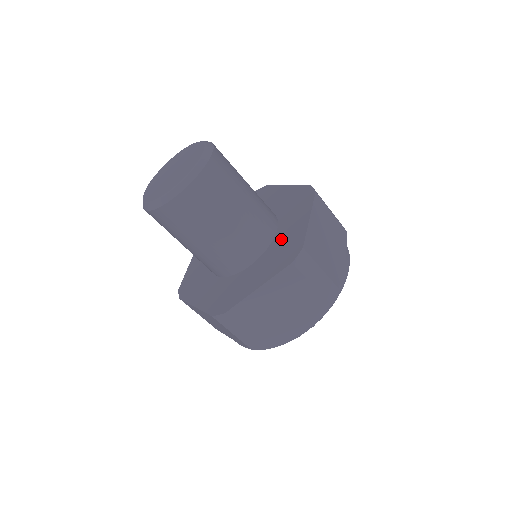
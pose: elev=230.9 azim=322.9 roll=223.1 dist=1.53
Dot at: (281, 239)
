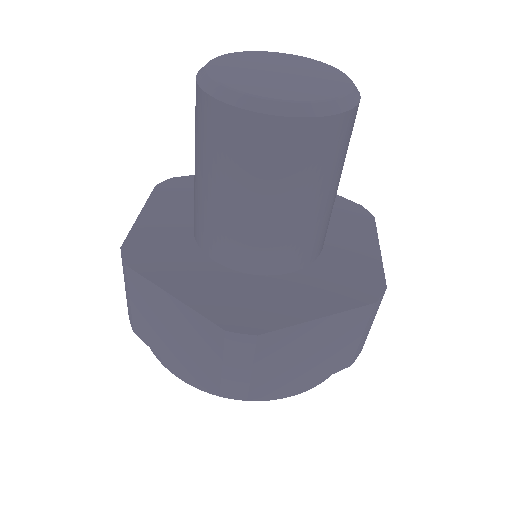
Dot at: (339, 257)
